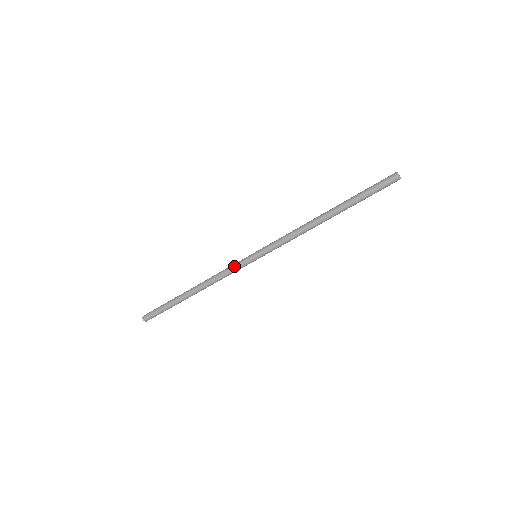
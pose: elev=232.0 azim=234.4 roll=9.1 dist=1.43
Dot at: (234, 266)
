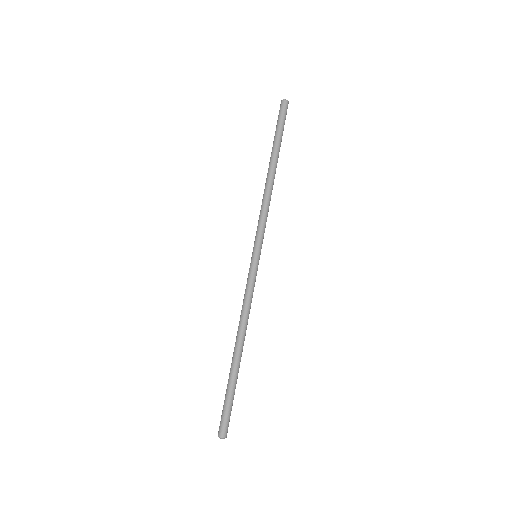
Dot at: occluded
